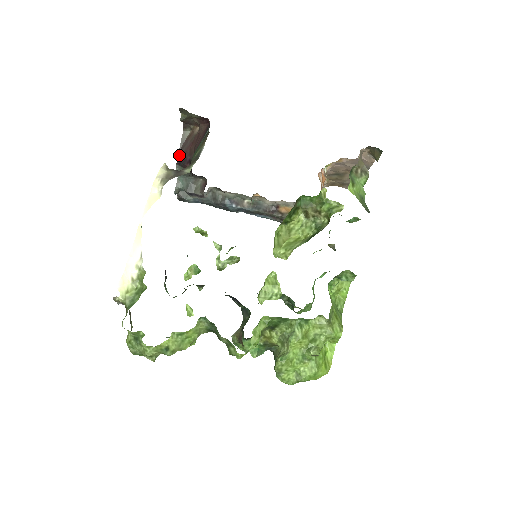
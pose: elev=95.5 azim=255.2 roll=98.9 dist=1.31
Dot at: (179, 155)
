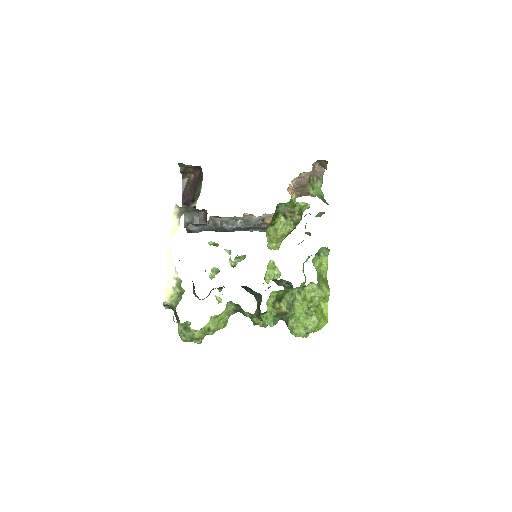
Dot at: (183, 197)
